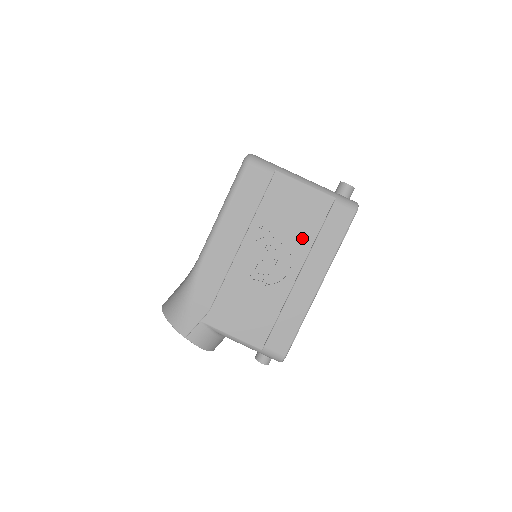
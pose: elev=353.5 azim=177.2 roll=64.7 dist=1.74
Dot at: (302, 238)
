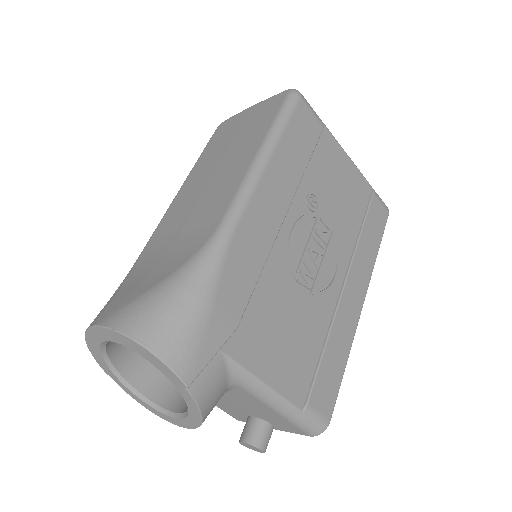
Dot at: (346, 230)
